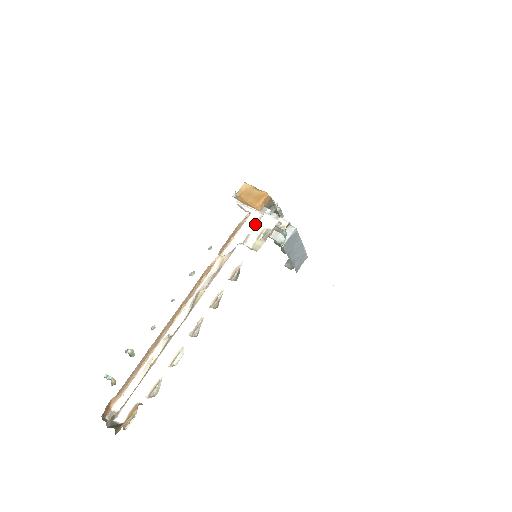
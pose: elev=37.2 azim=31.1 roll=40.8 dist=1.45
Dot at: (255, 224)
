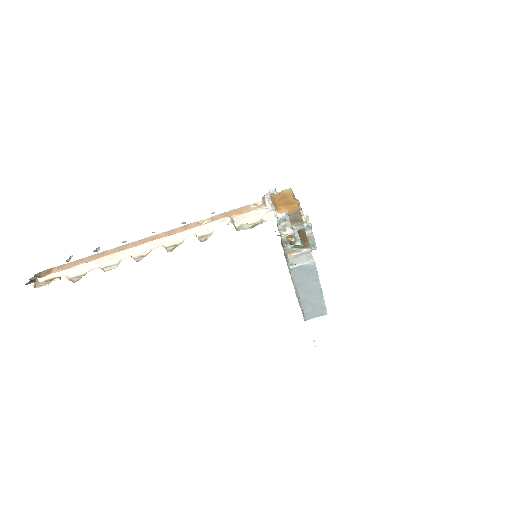
Dot at: occluded
